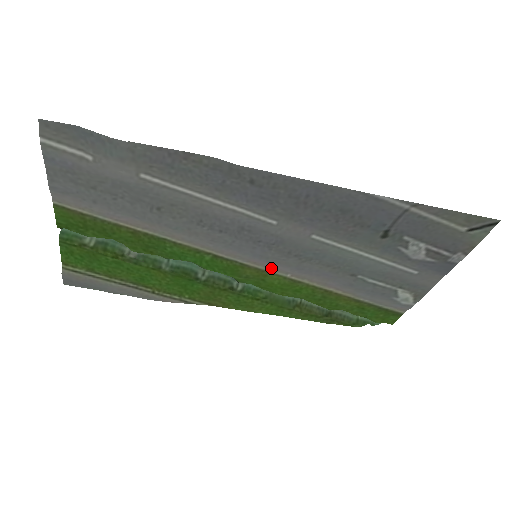
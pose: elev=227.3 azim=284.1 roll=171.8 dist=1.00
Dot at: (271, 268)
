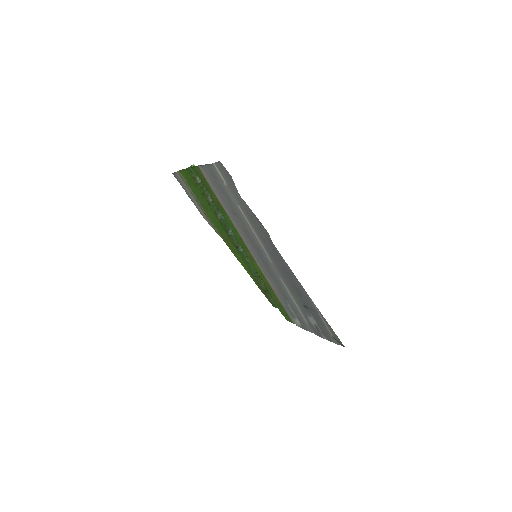
Dot at: (258, 263)
